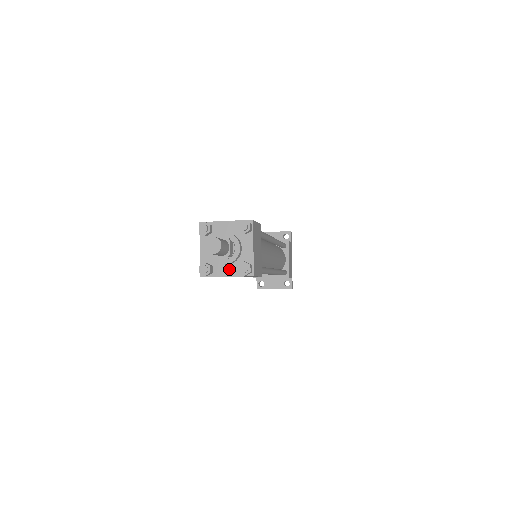
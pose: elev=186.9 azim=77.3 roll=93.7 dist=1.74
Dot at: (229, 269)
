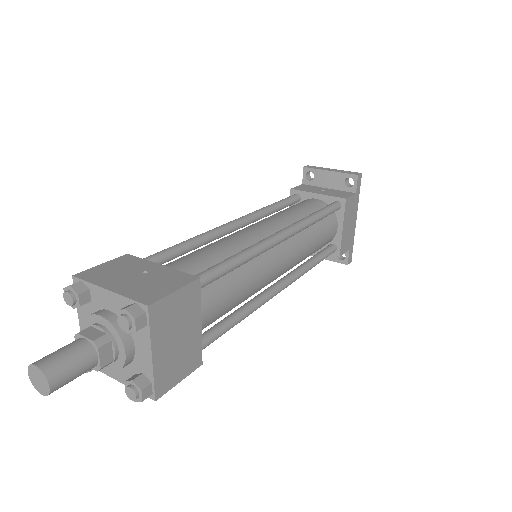
Dot at: (120, 372)
